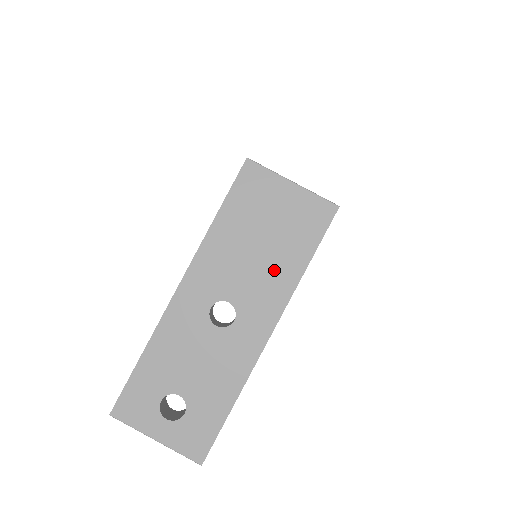
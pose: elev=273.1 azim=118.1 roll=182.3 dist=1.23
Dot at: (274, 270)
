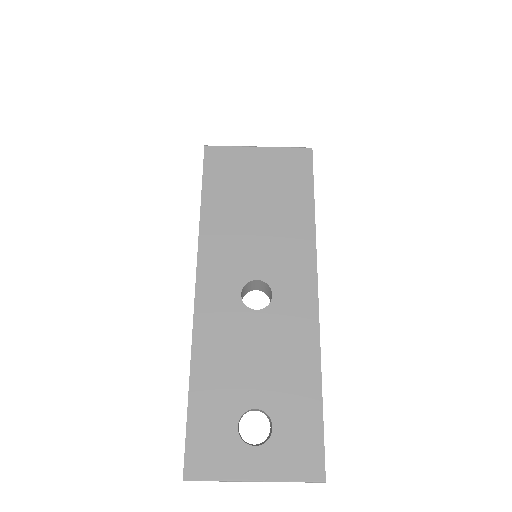
Dot at: (285, 228)
